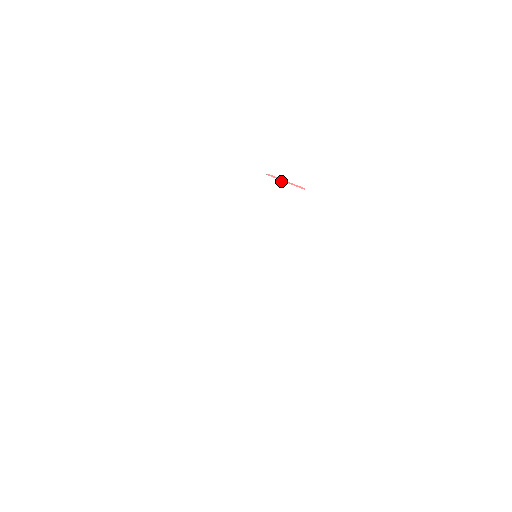
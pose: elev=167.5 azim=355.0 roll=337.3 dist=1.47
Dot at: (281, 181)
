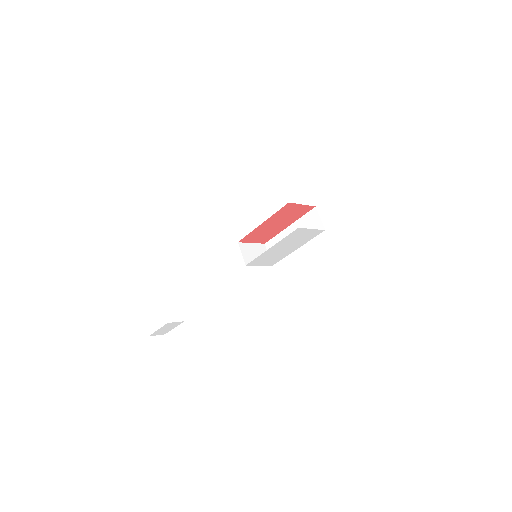
Dot at: (309, 229)
